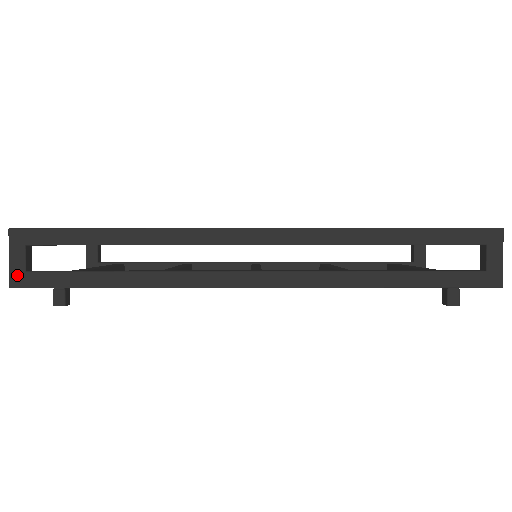
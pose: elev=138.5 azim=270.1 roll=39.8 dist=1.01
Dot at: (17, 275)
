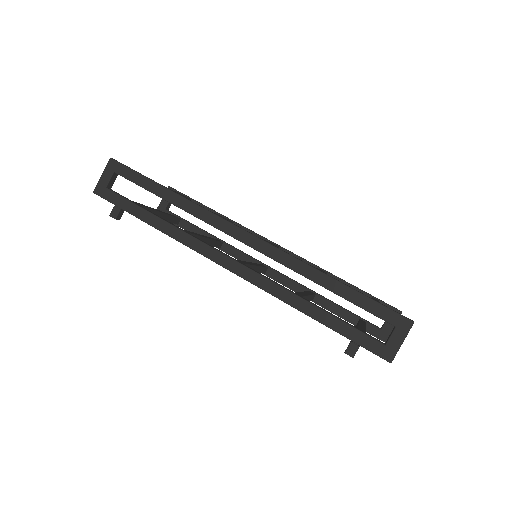
Dot at: (101, 187)
